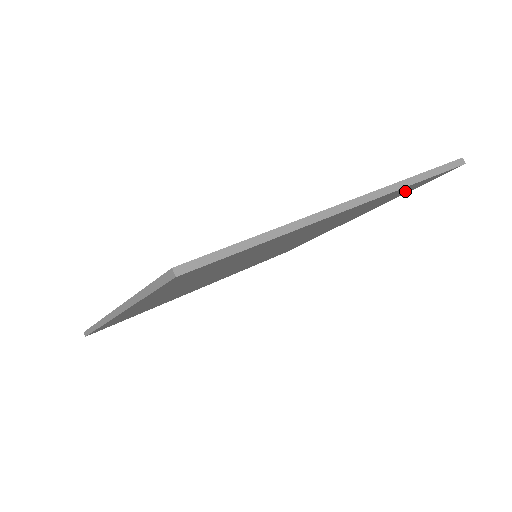
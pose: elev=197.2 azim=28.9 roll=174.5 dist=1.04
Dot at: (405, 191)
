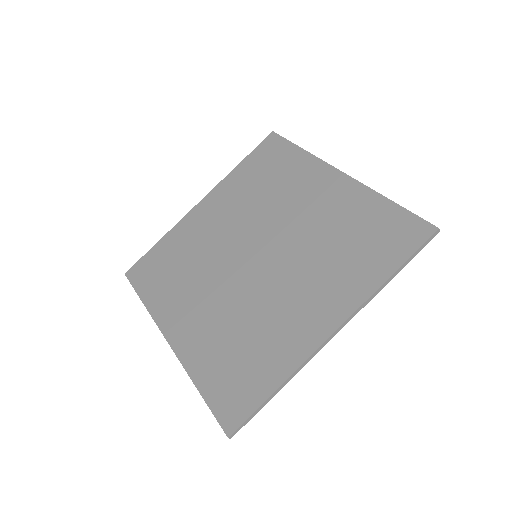
Dot at: (384, 235)
